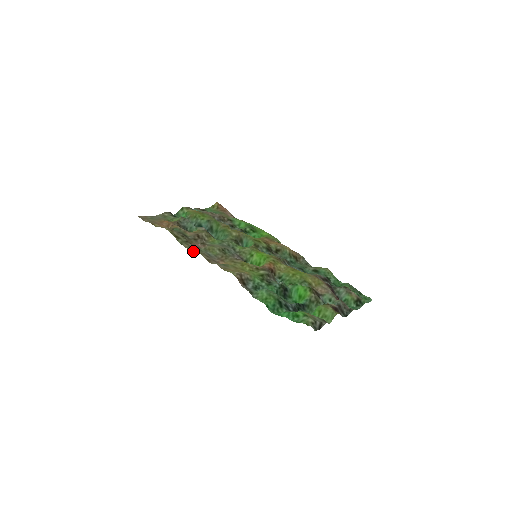
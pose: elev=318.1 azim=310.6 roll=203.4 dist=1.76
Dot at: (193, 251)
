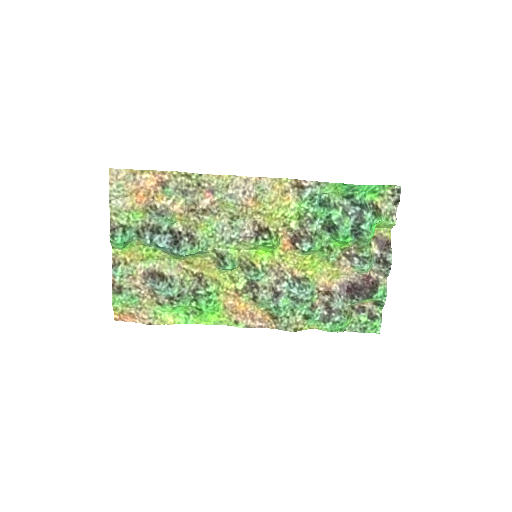
Dot at: (222, 175)
